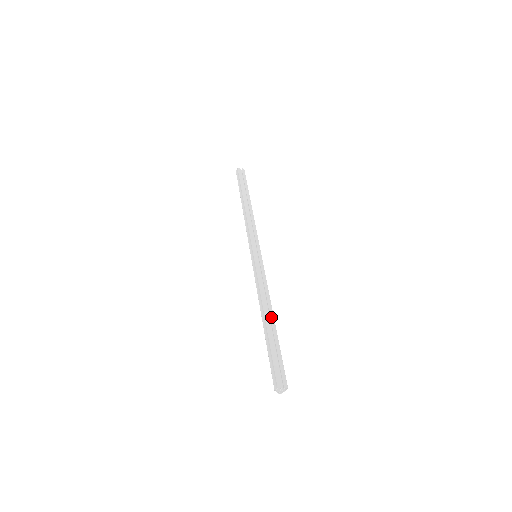
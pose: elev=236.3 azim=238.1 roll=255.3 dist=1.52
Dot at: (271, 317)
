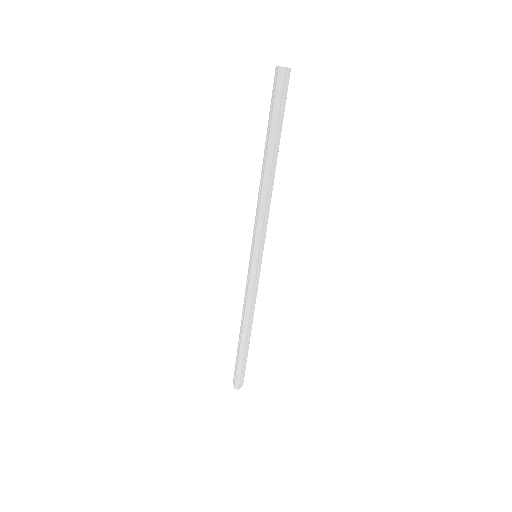
Dot at: (250, 332)
